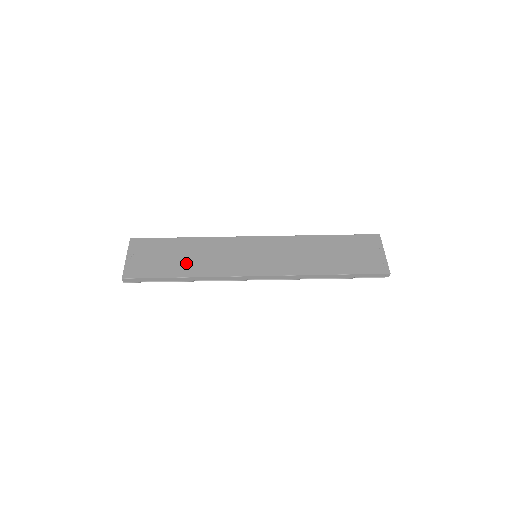
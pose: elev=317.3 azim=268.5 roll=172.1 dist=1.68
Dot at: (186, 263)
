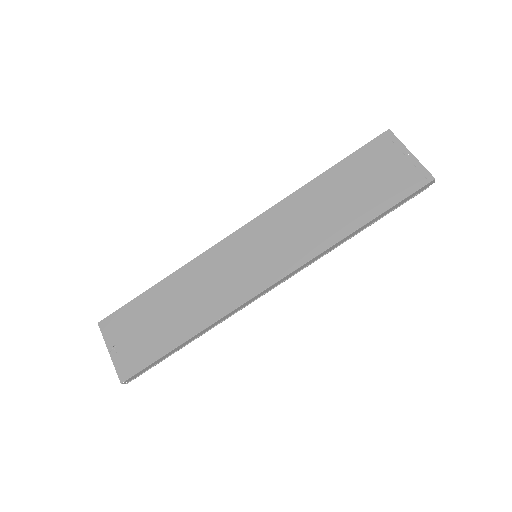
Dot at: (181, 318)
